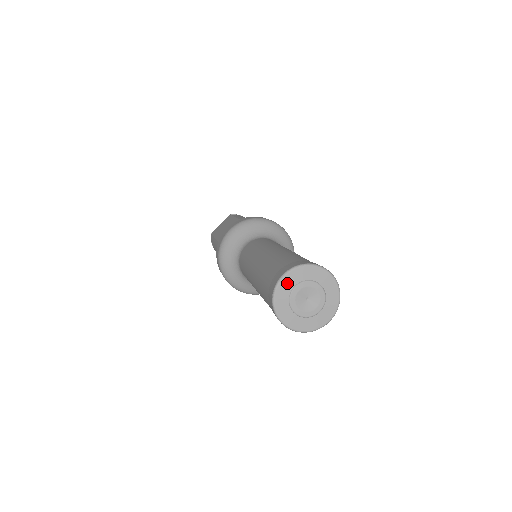
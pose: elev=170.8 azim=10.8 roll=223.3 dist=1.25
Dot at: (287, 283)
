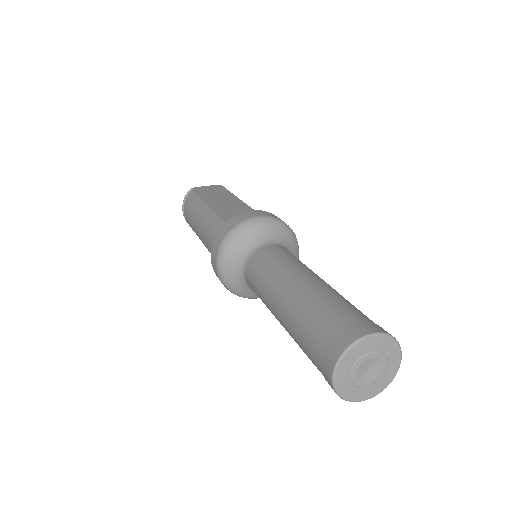
Dot at: (368, 344)
